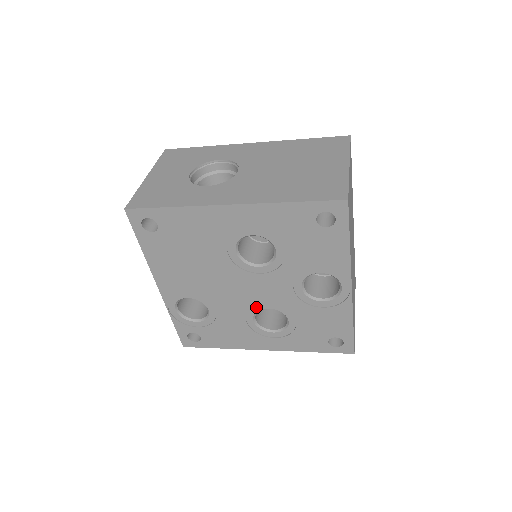
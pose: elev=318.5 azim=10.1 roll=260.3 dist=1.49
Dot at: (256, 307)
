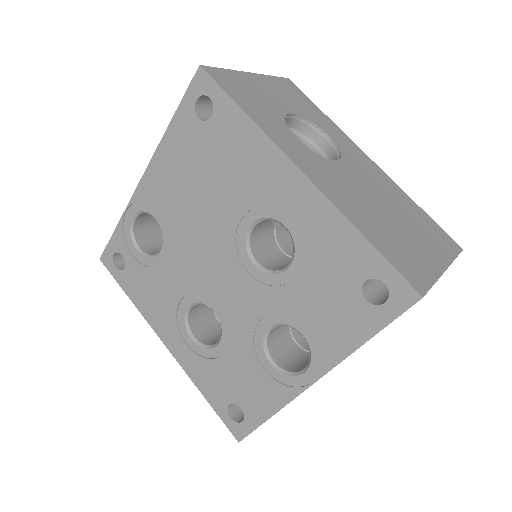
Dot at: (205, 298)
